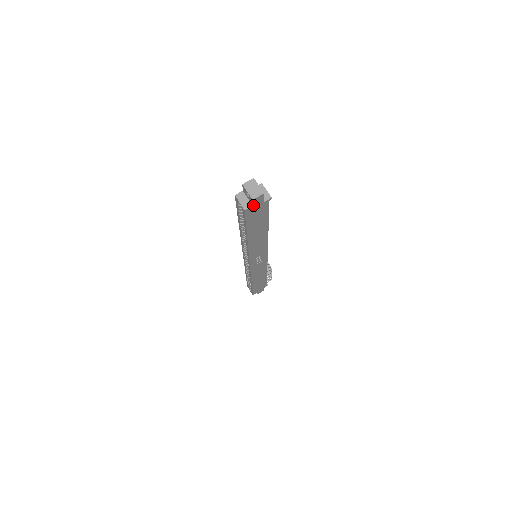
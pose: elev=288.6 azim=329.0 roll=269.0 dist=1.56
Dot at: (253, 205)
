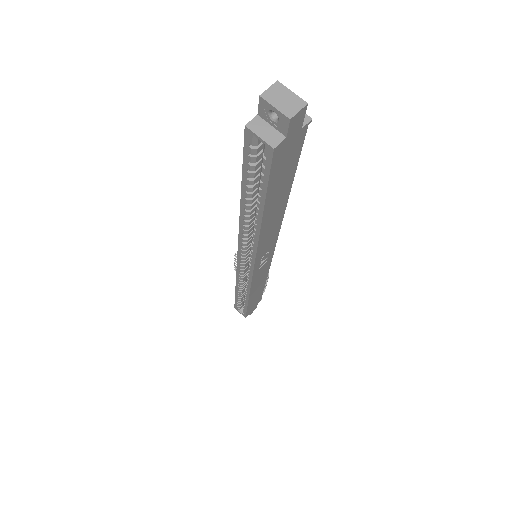
Dot at: (286, 136)
